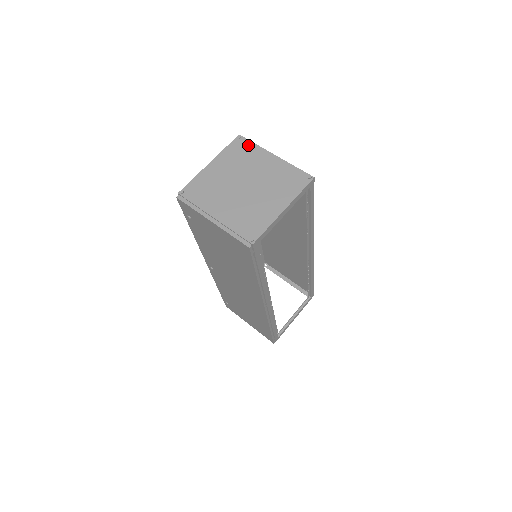
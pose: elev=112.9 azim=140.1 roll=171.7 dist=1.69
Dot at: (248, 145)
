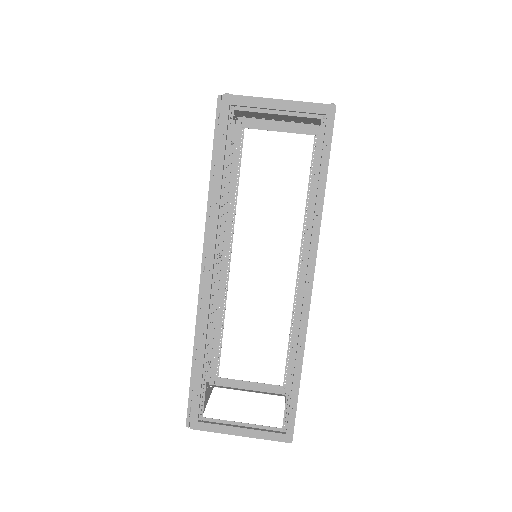
Dot at: occluded
